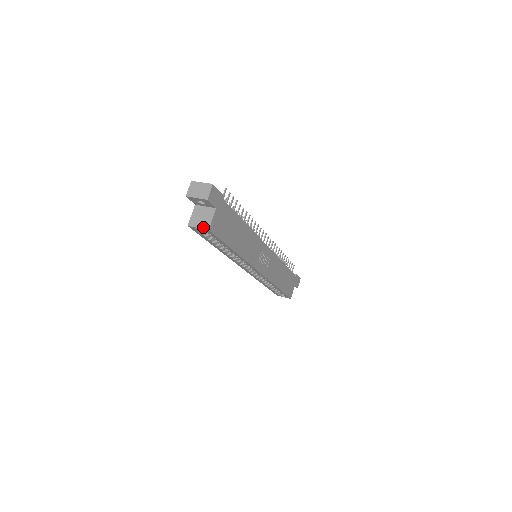
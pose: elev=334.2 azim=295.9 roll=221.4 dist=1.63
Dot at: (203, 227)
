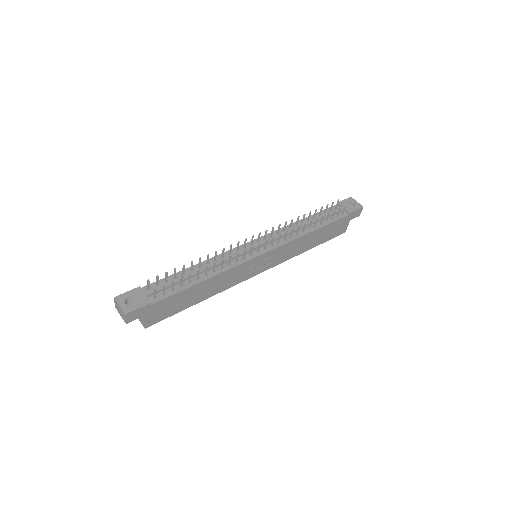
Dot at: (141, 323)
